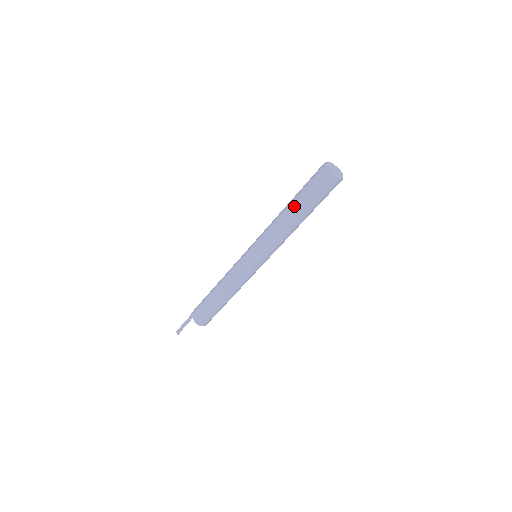
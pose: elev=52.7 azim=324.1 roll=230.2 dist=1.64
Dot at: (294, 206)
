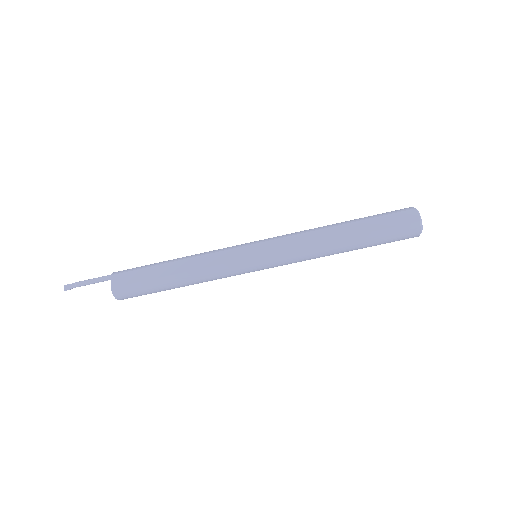
Dot at: (351, 228)
